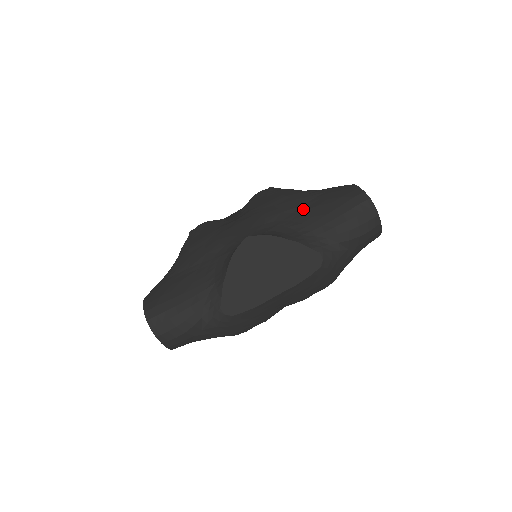
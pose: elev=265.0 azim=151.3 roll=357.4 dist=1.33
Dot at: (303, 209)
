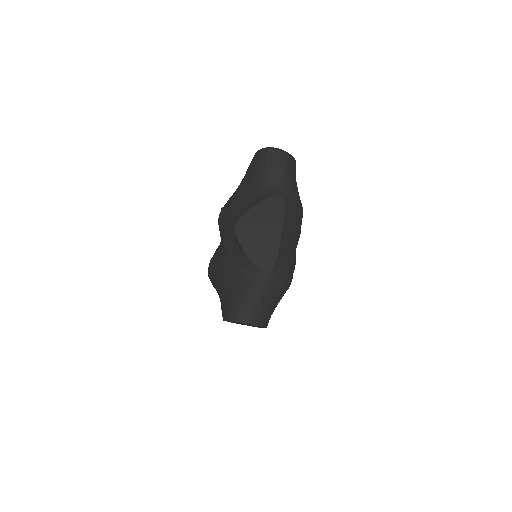
Dot at: (246, 190)
